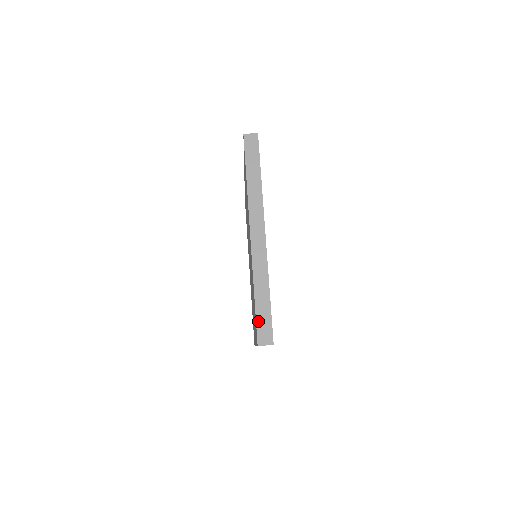
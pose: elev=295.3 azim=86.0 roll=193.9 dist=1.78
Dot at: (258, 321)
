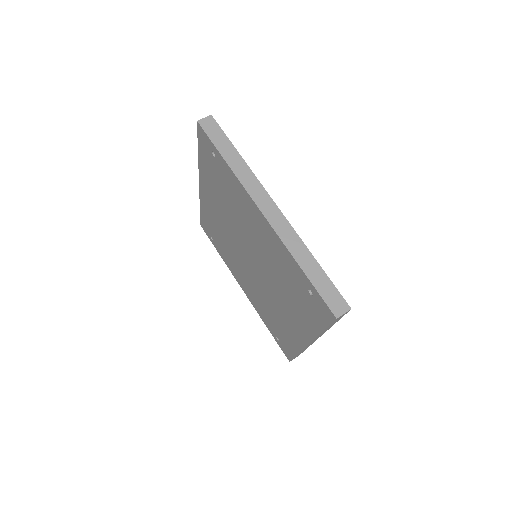
Dot at: (321, 293)
